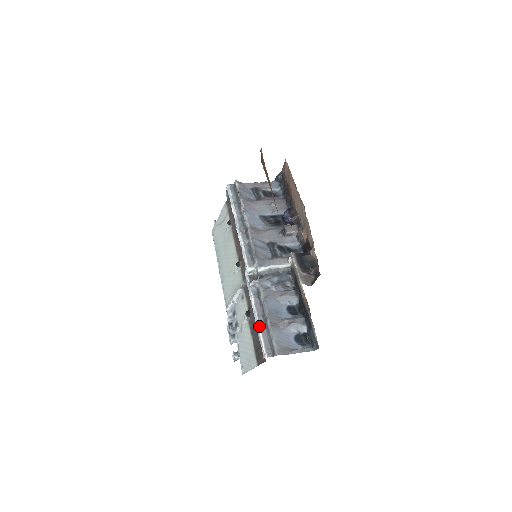
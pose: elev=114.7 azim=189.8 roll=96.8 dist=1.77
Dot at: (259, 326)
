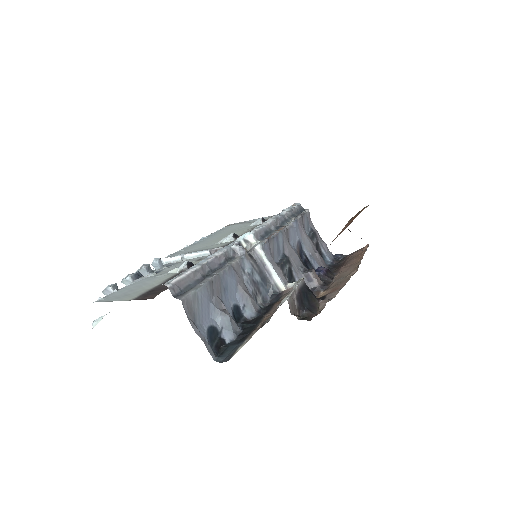
Dot at: (198, 266)
